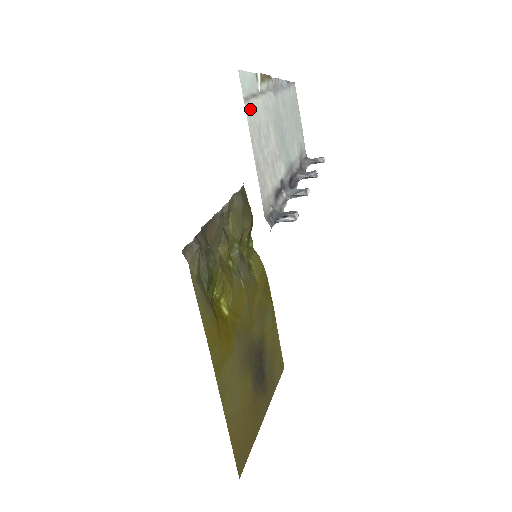
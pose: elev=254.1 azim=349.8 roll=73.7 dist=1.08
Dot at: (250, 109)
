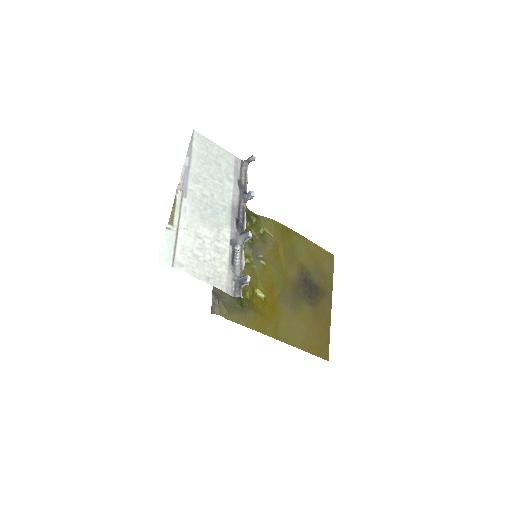
Dot at: (180, 260)
